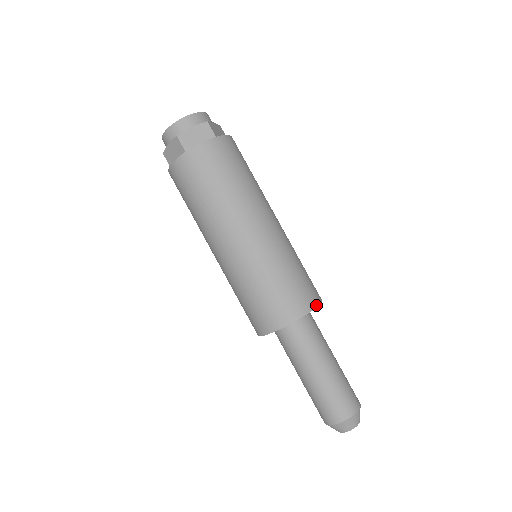
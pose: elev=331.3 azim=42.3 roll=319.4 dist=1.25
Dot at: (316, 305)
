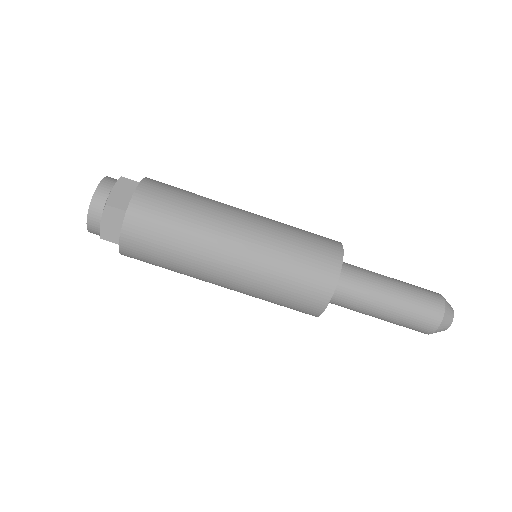
Dot at: (340, 244)
